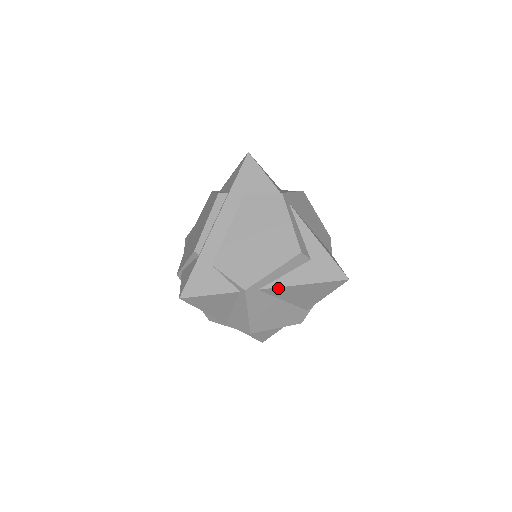
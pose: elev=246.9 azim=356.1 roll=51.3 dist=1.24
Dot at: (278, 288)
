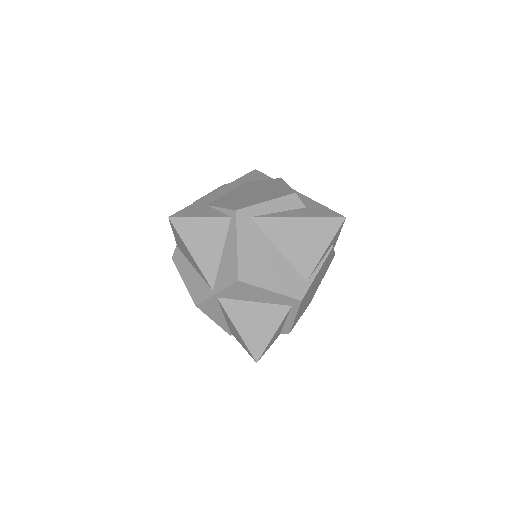
Dot at: (271, 219)
